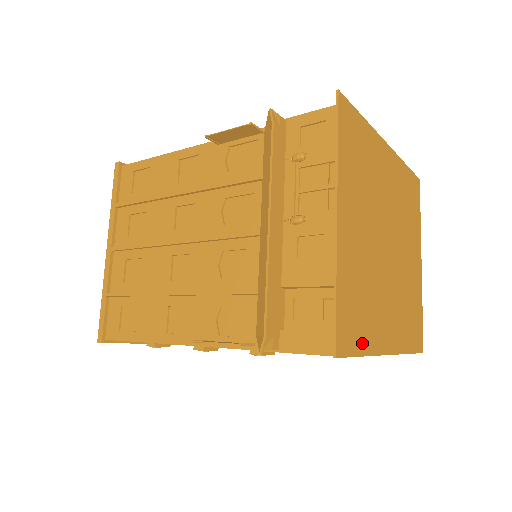
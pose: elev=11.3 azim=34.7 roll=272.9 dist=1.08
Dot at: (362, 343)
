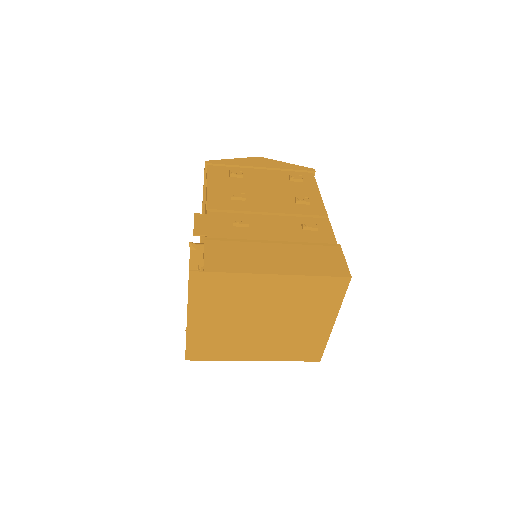
Dot at: (216, 357)
